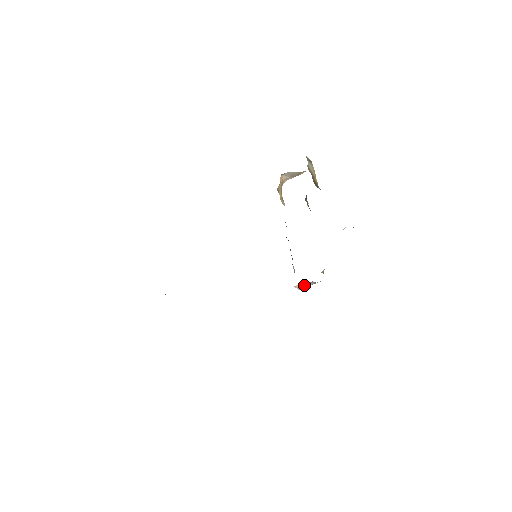
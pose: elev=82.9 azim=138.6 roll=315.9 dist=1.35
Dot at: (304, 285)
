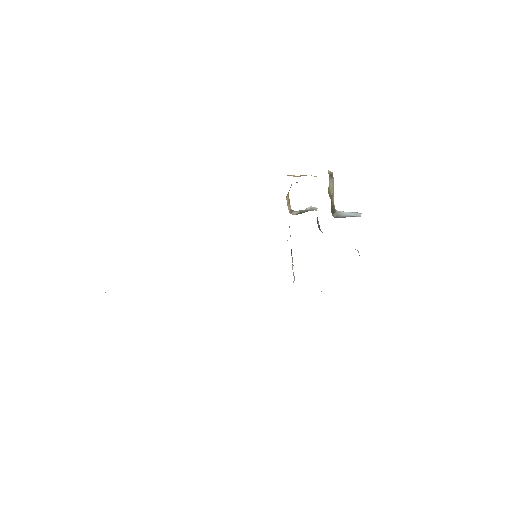
Dot at: occluded
